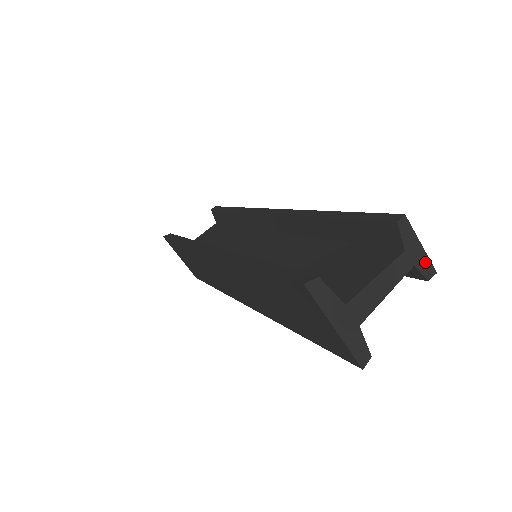
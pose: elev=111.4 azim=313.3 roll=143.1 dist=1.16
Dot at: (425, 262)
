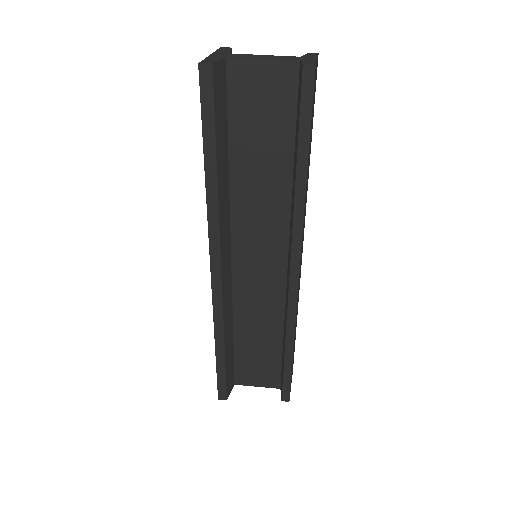
Dot at: (311, 62)
